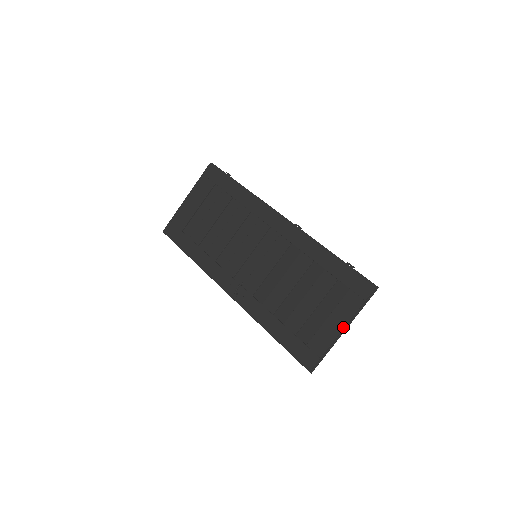
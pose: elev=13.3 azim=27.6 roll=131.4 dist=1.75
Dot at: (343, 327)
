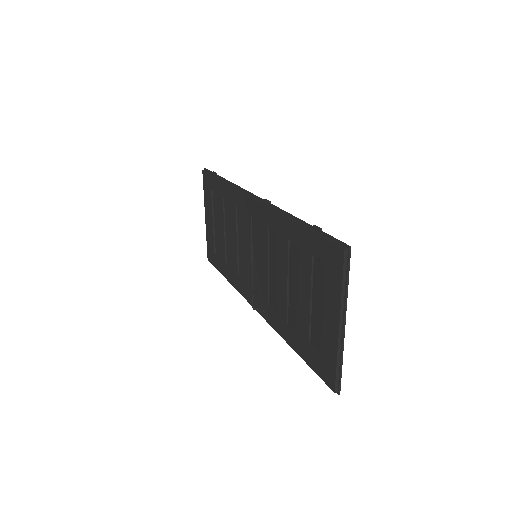
Dot at: (338, 322)
